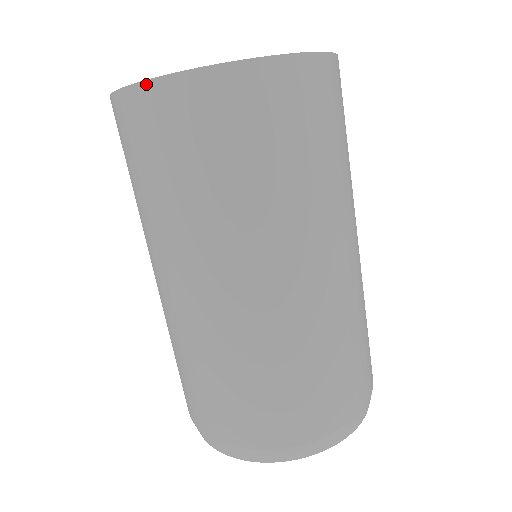
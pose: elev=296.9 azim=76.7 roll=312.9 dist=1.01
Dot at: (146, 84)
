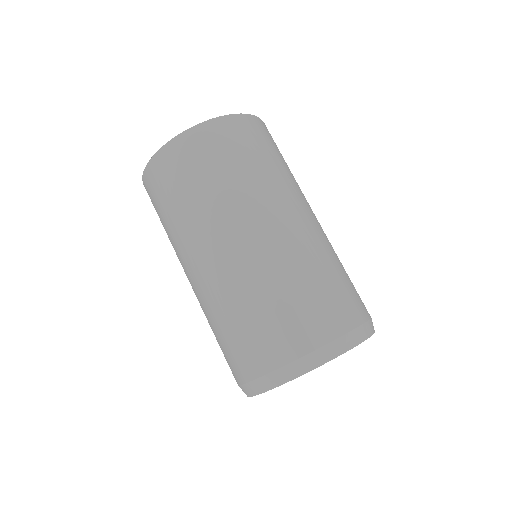
Dot at: (160, 151)
